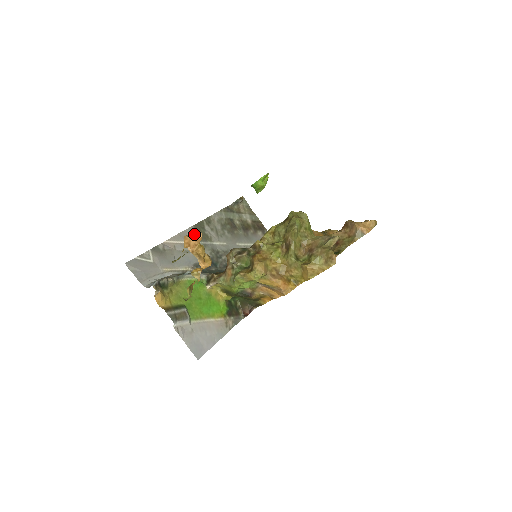
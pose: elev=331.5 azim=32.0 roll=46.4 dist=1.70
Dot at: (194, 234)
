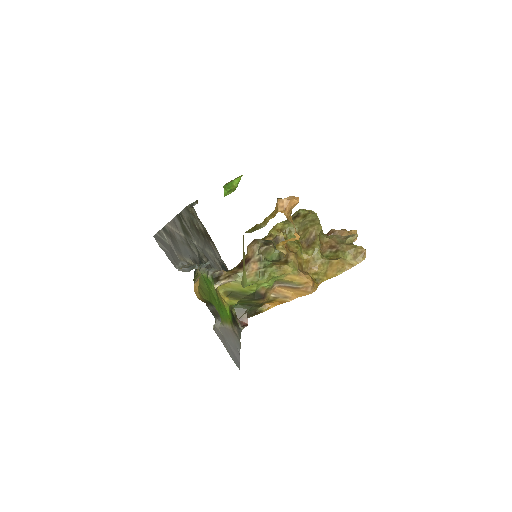
Dot at: (291, 197)
